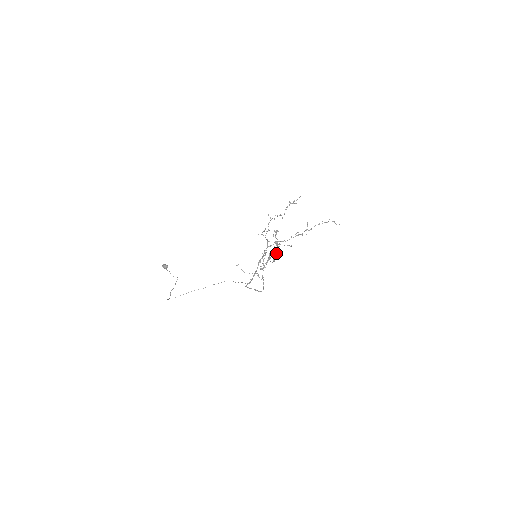
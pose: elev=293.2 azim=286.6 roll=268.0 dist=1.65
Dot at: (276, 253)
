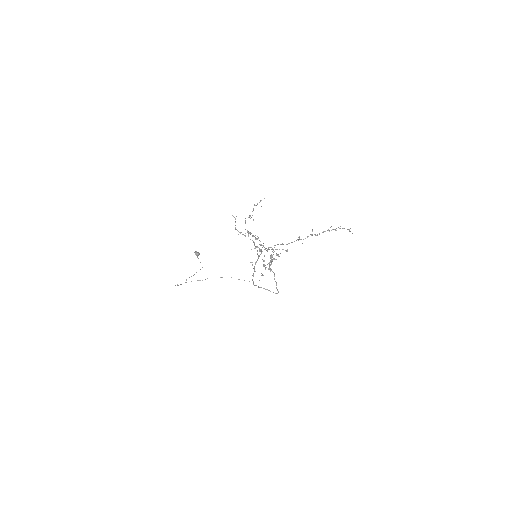
Dot at: (272, 256)
